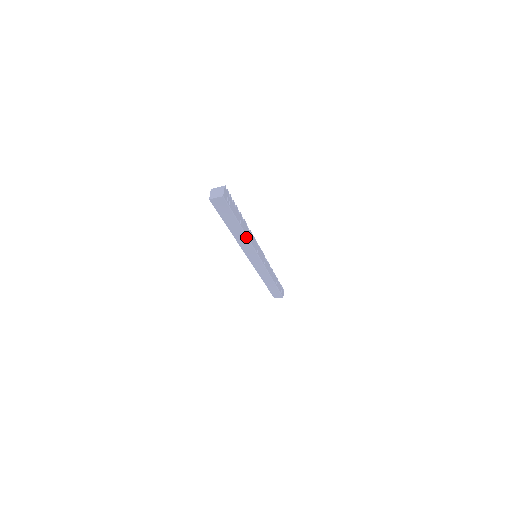
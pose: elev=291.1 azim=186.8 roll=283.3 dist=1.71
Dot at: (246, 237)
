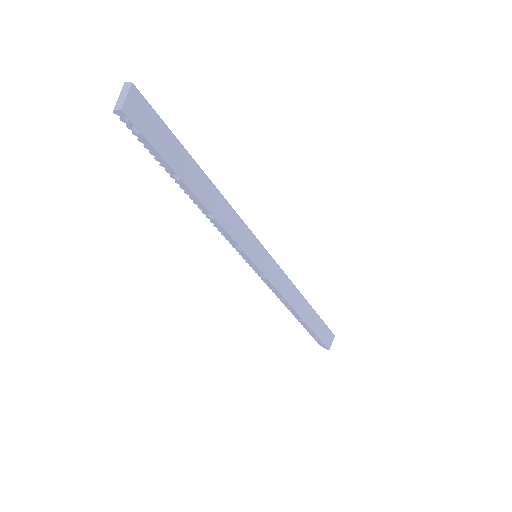
Dot at: (219, 194)
